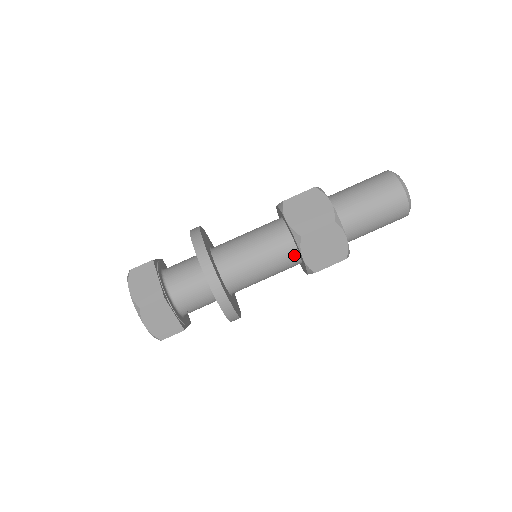
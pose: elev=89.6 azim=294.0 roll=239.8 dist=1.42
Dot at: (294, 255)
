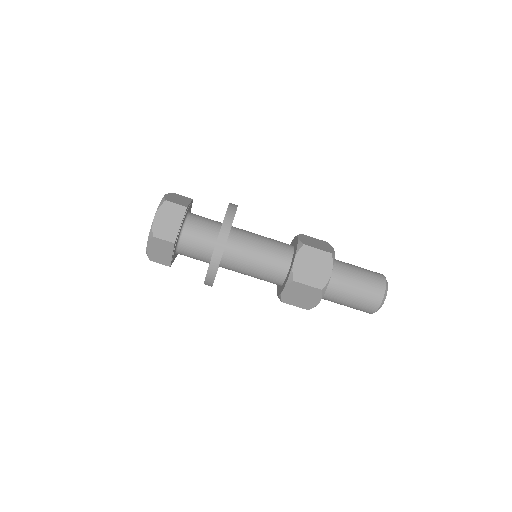
Dot at: (287, 263)
